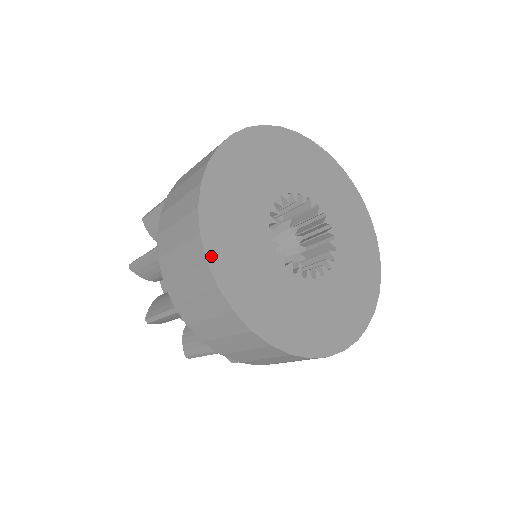
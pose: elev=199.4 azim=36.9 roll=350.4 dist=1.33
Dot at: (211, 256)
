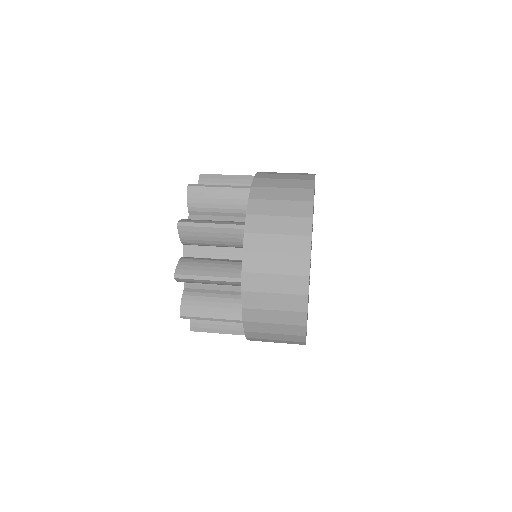
Dot at: occluded
